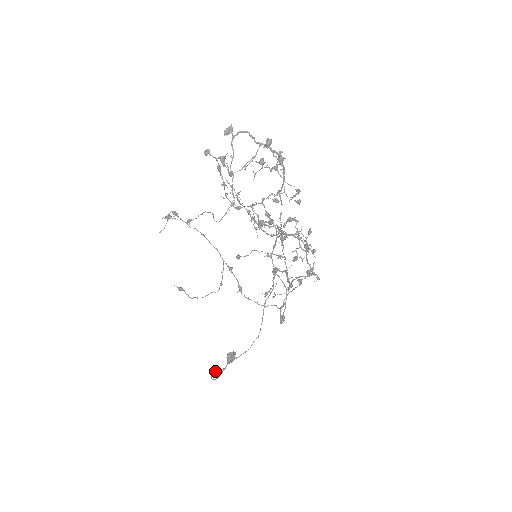
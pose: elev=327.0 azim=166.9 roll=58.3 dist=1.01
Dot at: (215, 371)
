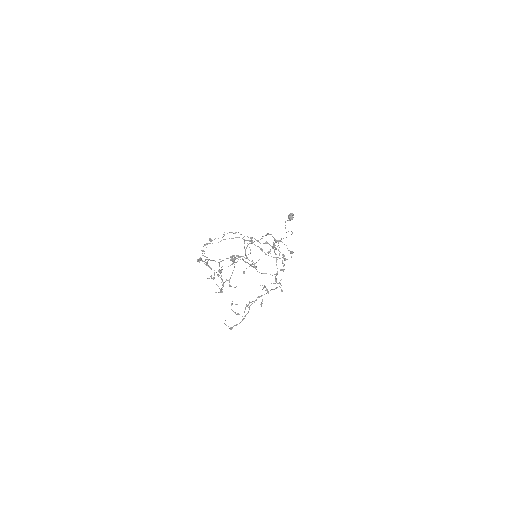
Dot at: occluded
